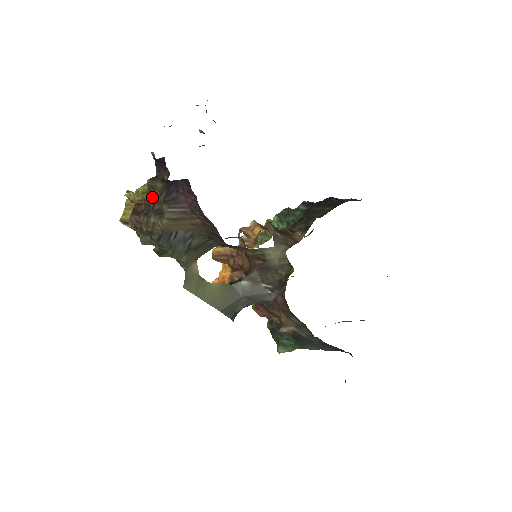
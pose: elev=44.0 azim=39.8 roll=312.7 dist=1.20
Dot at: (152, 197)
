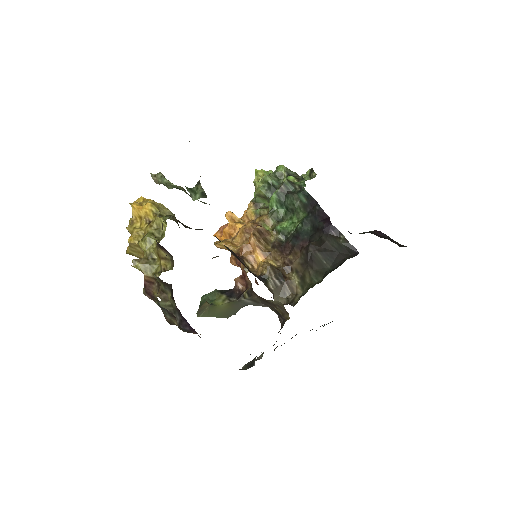
Dot at: occluded
